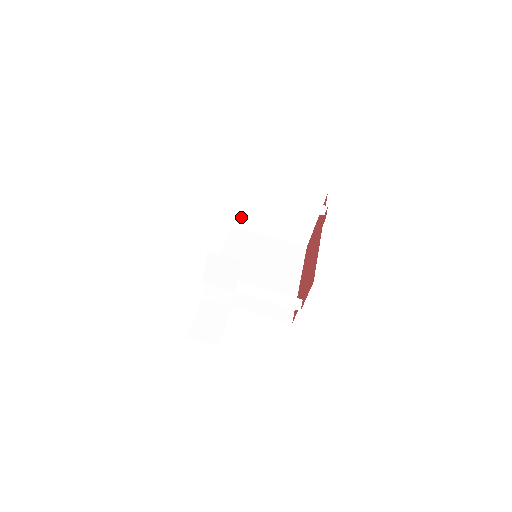
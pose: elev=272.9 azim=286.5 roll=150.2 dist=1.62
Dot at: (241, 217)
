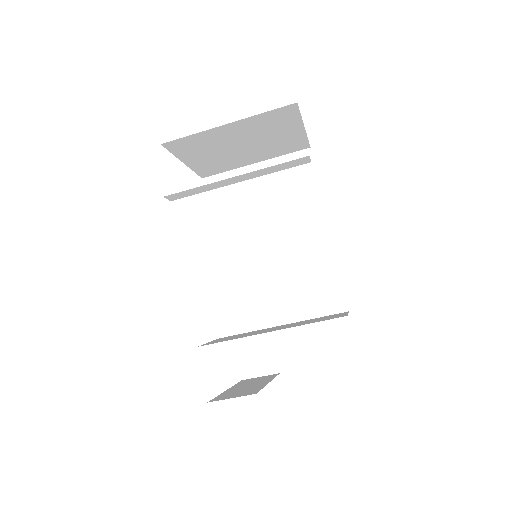
Dot at: (206, 170)
